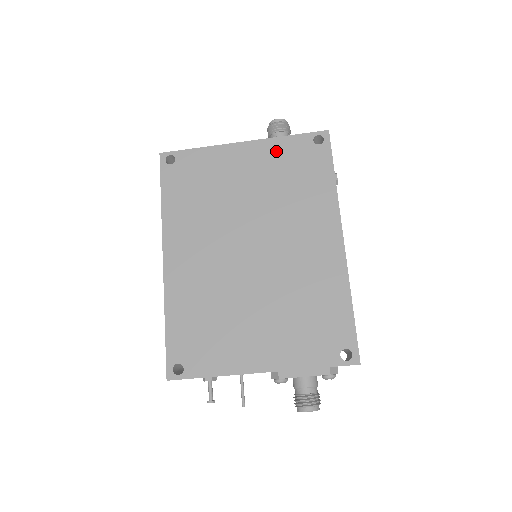
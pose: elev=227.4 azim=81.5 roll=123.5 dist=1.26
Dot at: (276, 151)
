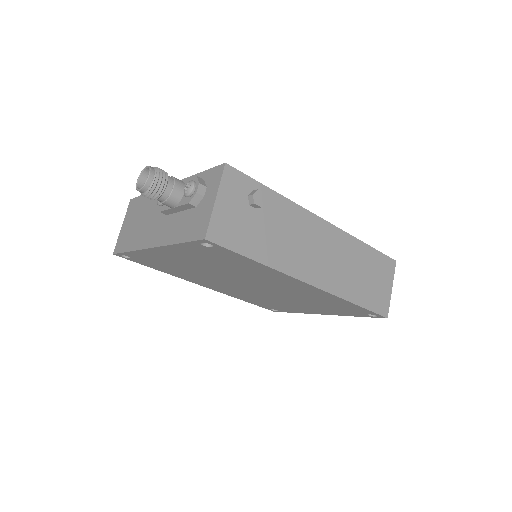
Dot at: (184, 252)
